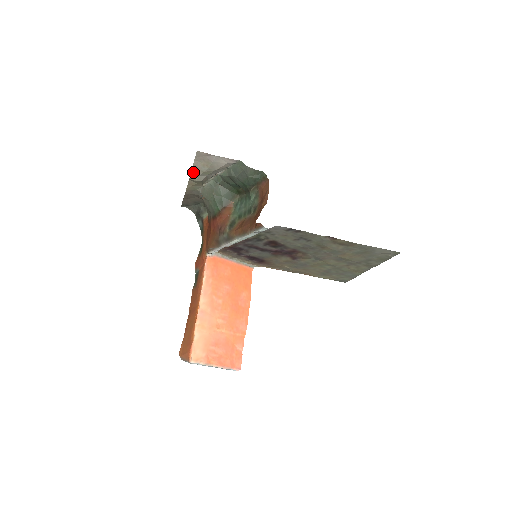
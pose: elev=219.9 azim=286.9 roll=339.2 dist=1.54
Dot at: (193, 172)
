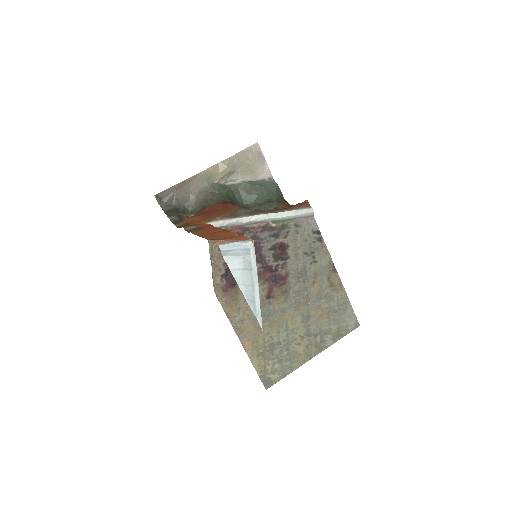
Dot at: (233, 157)
